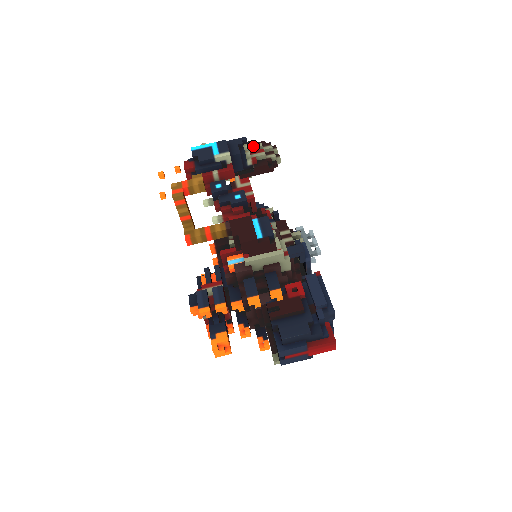
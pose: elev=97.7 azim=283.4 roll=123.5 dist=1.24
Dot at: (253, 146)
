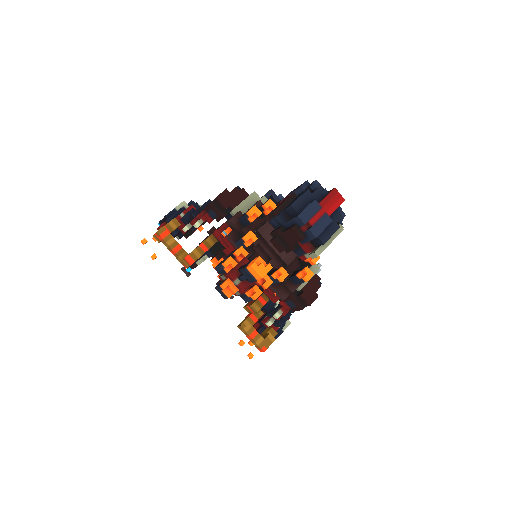
Dot at: occluded
